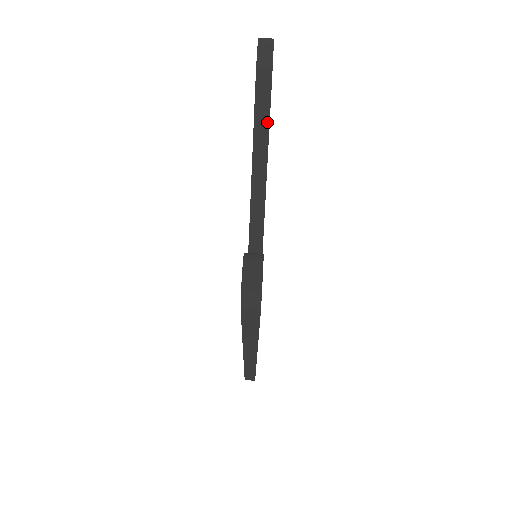
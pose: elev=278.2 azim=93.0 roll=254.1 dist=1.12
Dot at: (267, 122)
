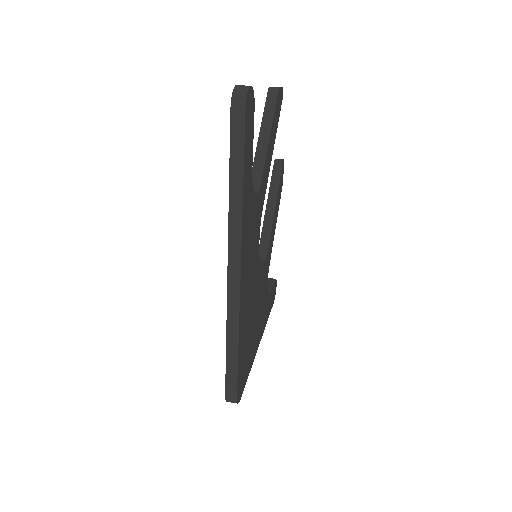
Dot at: (272, 113)
